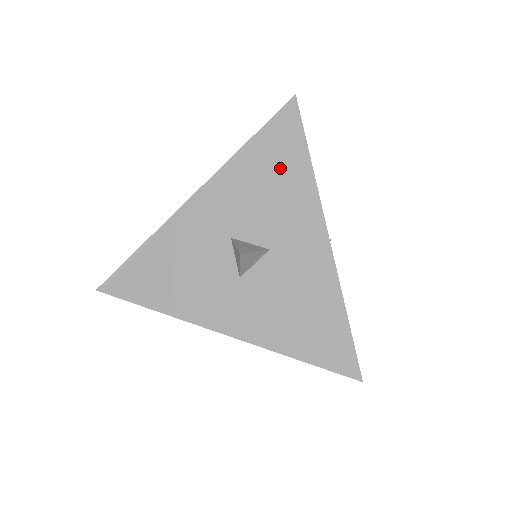
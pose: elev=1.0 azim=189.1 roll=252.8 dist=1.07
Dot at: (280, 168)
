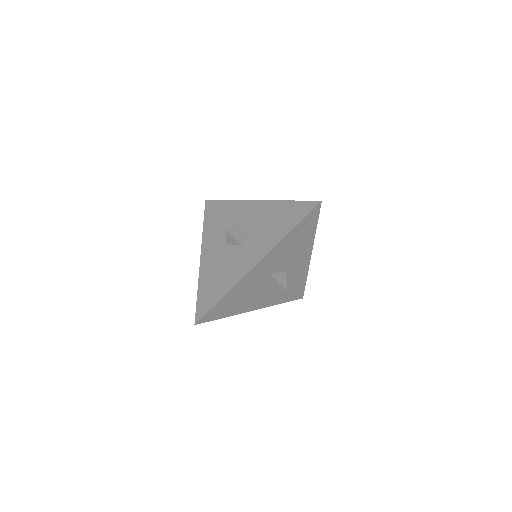
Dot at: (302, 237)
